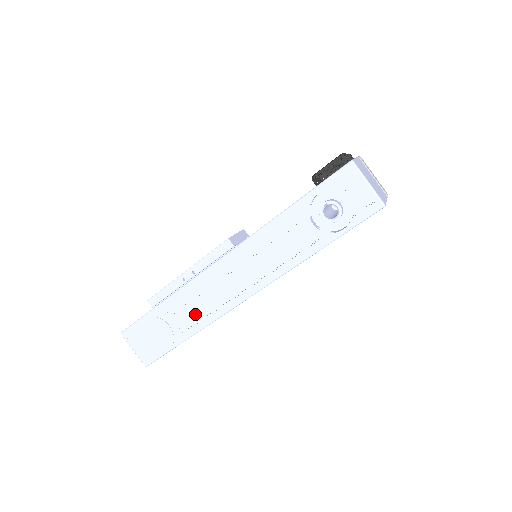
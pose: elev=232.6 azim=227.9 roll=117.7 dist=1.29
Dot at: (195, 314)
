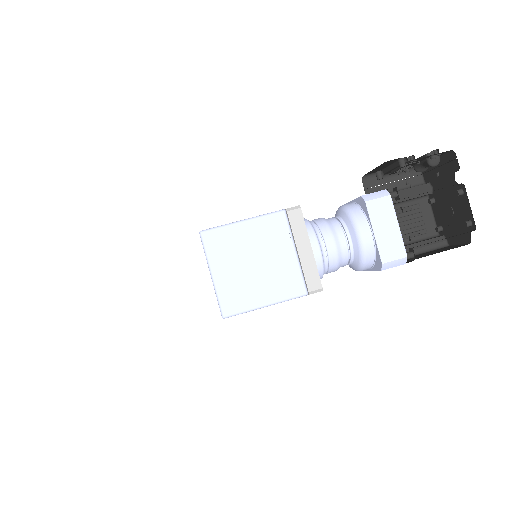
Dot at: occluded
